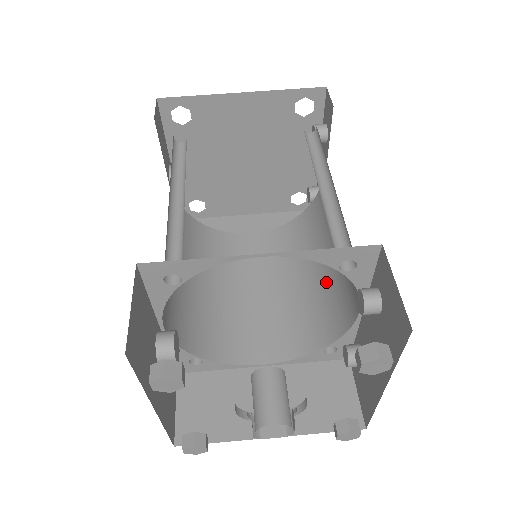
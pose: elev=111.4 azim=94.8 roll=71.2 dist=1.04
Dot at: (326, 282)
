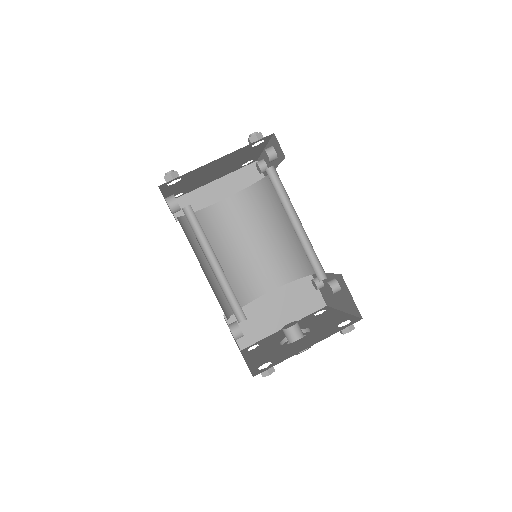
Dot at: (291, 241)
